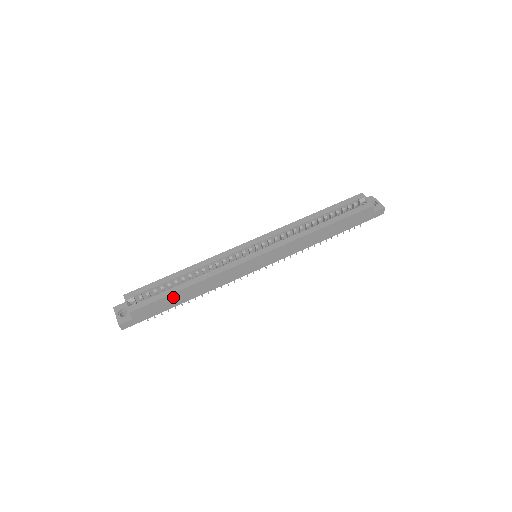
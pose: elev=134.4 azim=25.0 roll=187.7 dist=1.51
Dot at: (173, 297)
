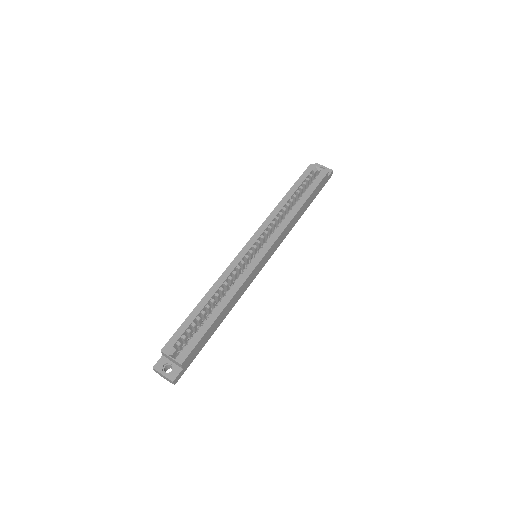
Dot at: (210, 329)
